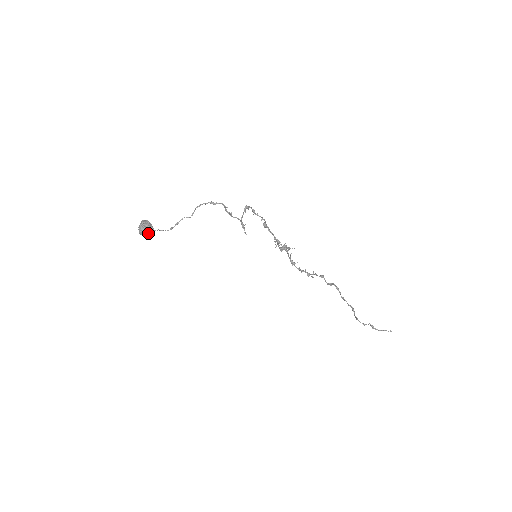
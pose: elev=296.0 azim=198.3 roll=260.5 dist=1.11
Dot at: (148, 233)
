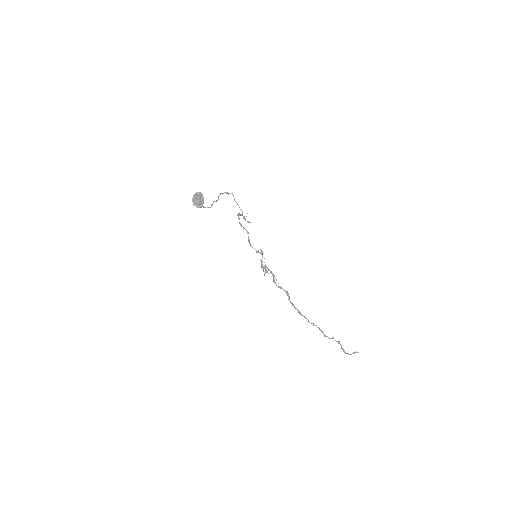
Dot at: (201, 201)
